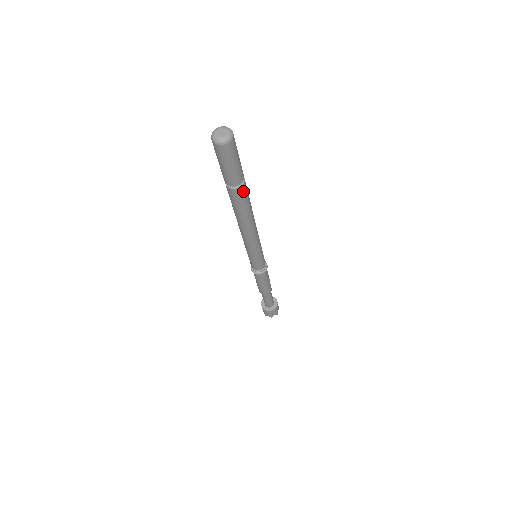
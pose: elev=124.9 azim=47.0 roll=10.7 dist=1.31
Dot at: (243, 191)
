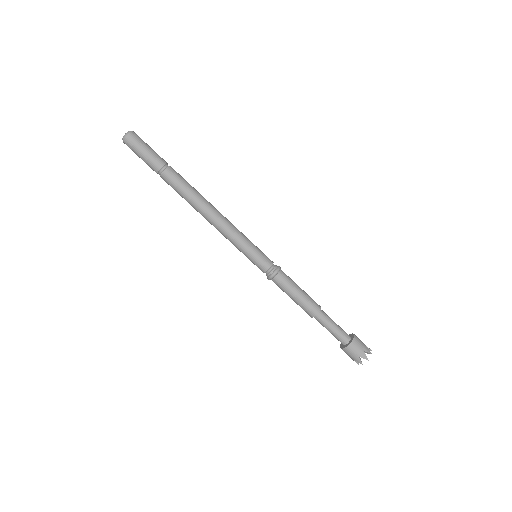
Dot at: (170, 175)
